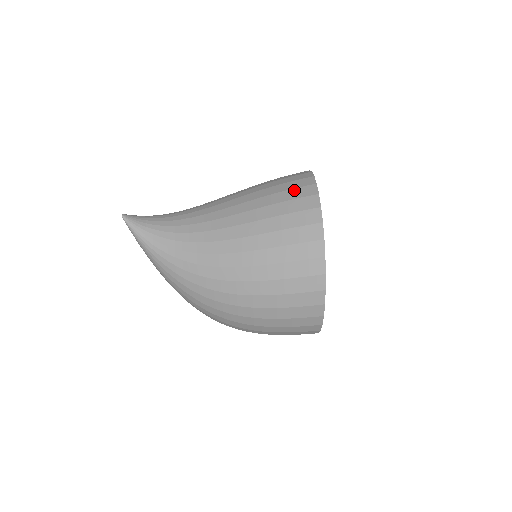
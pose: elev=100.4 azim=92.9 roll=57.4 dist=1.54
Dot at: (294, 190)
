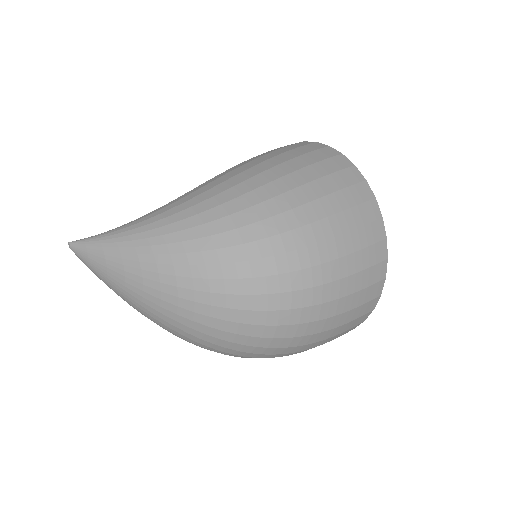
Dot at: occluded
